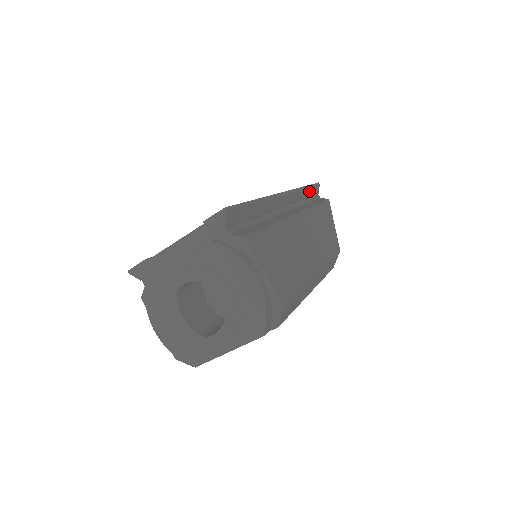
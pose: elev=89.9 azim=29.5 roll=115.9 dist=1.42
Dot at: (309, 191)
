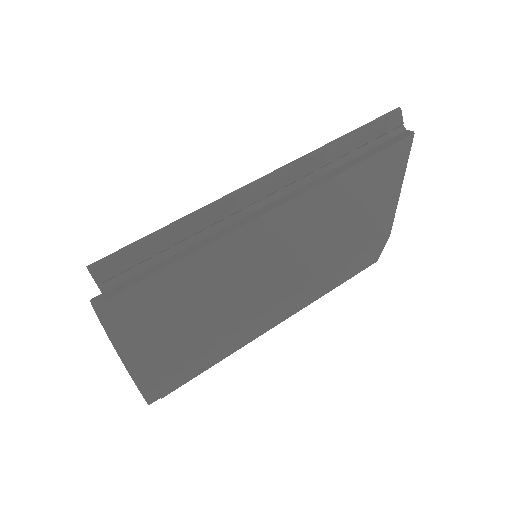
Dot at: (358, 138)
